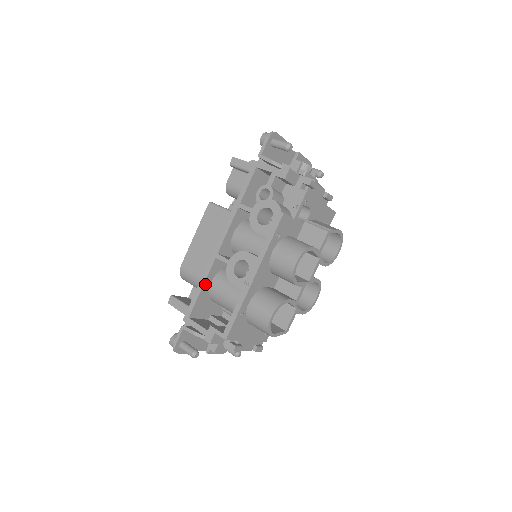
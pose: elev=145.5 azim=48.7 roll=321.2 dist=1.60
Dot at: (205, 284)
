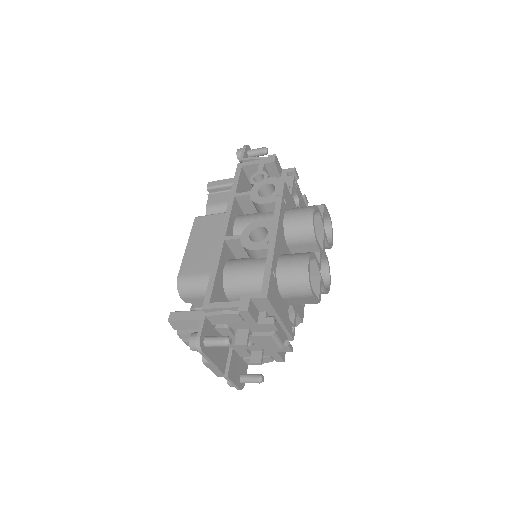
Dot at: (219, 267)
